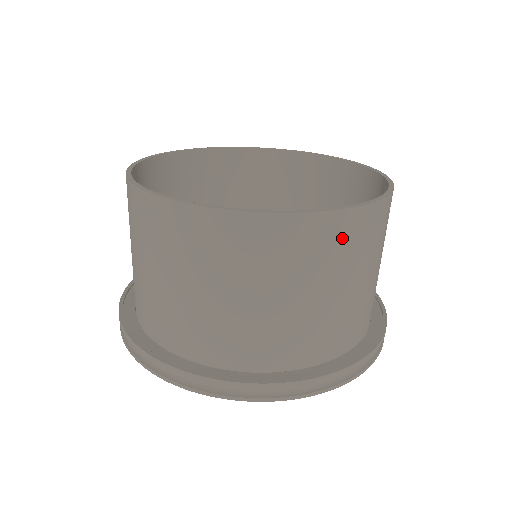
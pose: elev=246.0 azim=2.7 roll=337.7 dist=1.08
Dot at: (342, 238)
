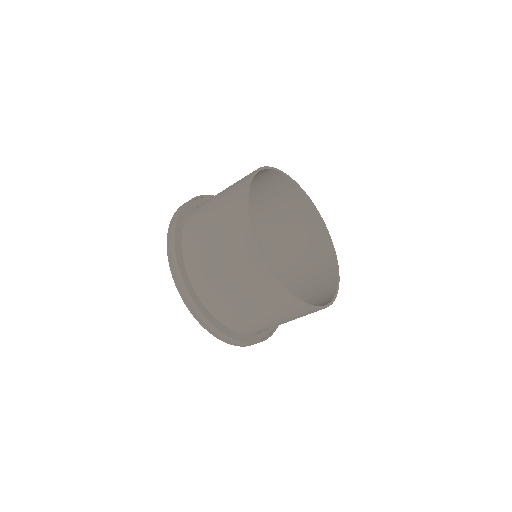
Dot at: occluded
